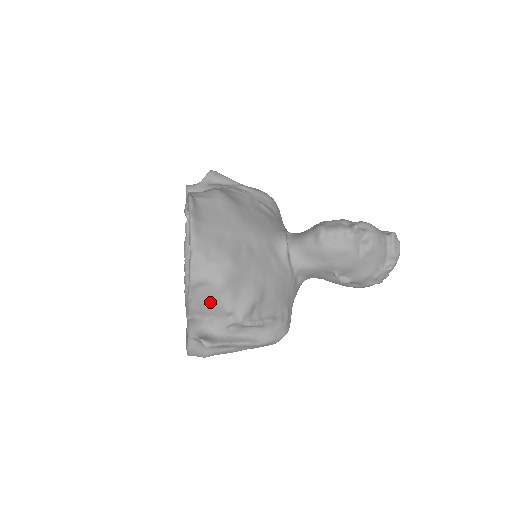
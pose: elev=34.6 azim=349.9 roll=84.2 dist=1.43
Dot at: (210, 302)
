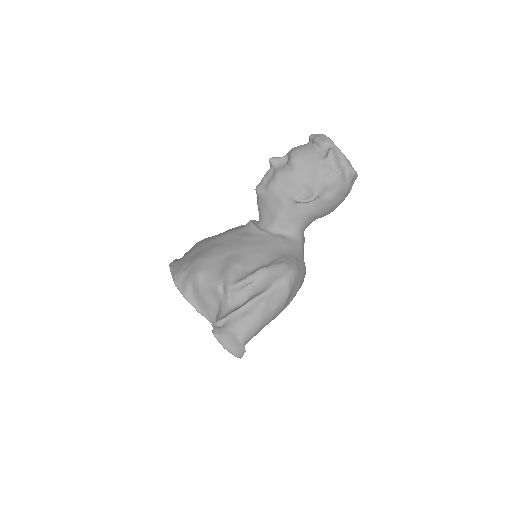
Dot at: (205, 296)
